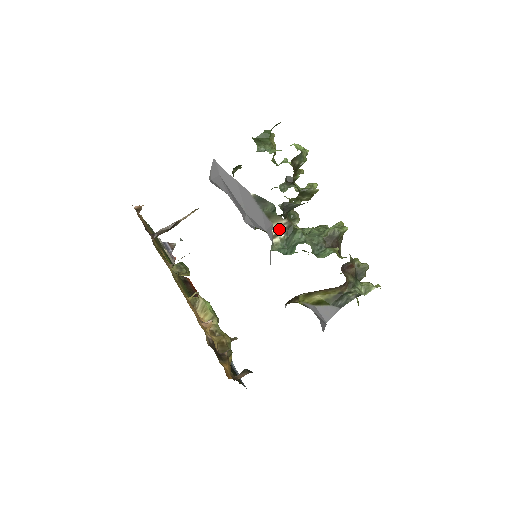
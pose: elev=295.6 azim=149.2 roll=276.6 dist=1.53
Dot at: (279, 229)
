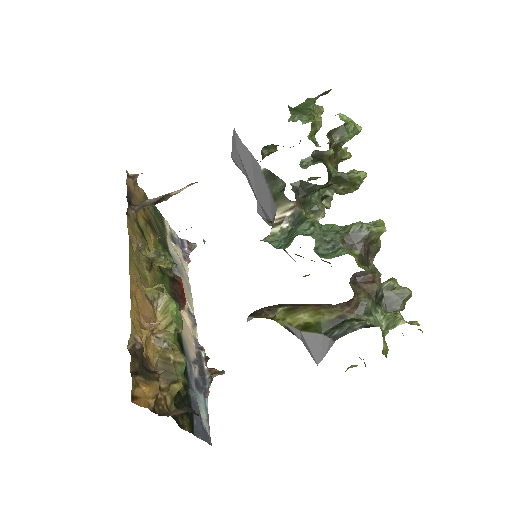
Dot at: (283, 215)
